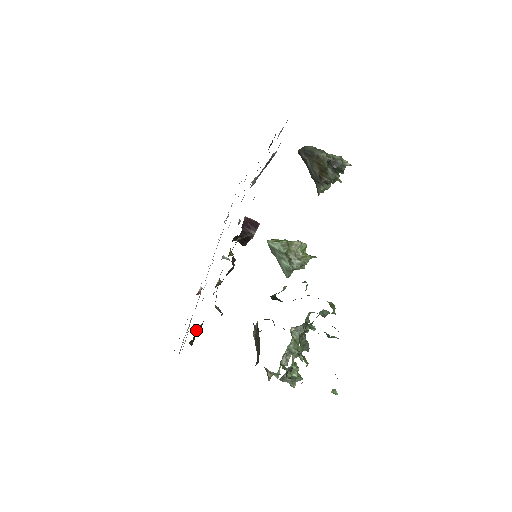
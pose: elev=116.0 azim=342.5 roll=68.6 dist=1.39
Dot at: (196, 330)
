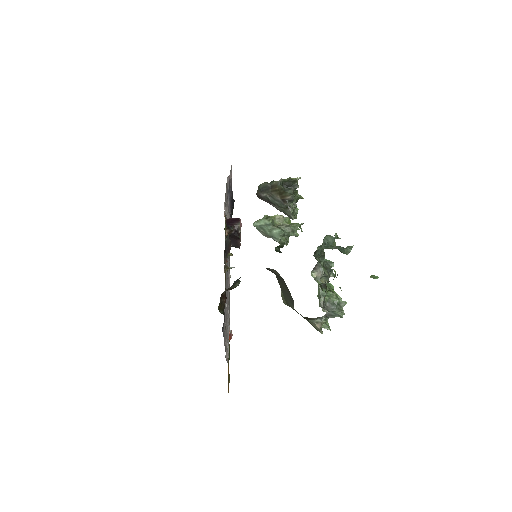
Dot at: (220, 298)
